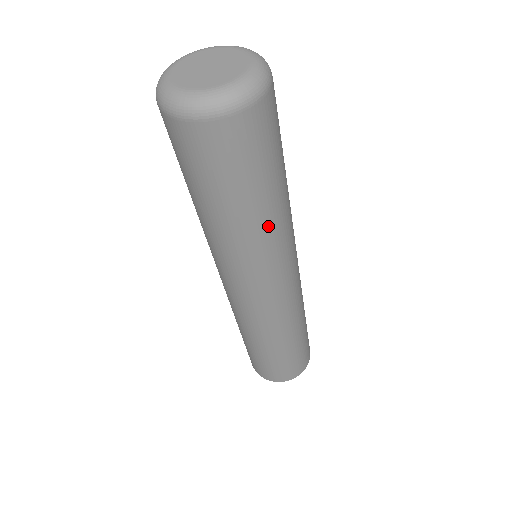
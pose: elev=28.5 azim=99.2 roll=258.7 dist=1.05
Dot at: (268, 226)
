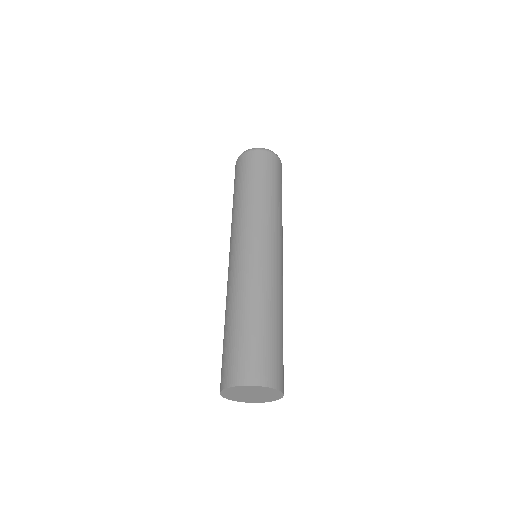
Dot at: (273, 204)
